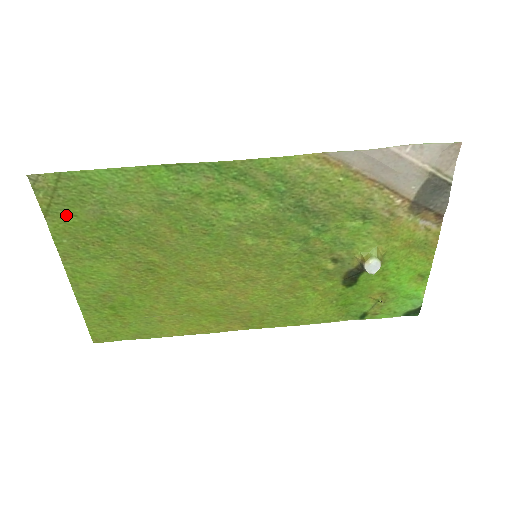
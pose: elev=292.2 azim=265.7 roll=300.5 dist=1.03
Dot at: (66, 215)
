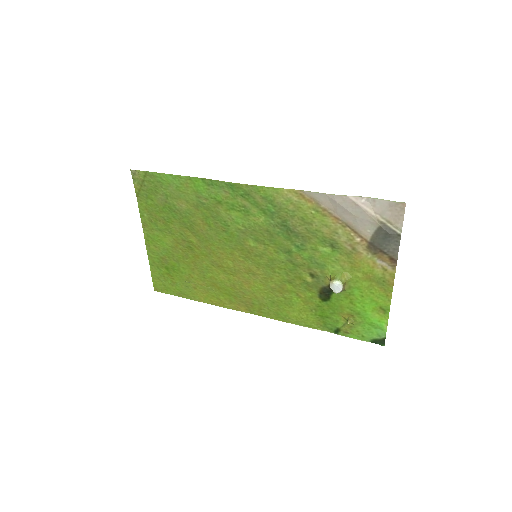
Dot at: (147, 198)
